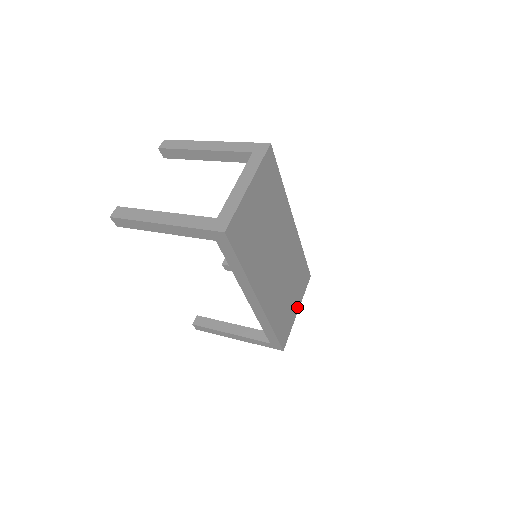
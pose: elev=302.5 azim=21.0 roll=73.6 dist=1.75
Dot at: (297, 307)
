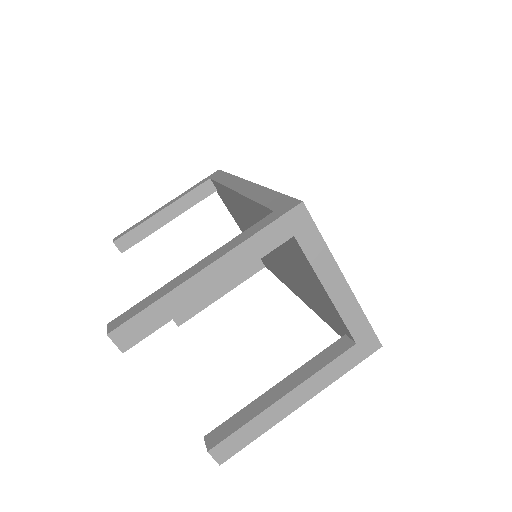
Dot at: occluded
